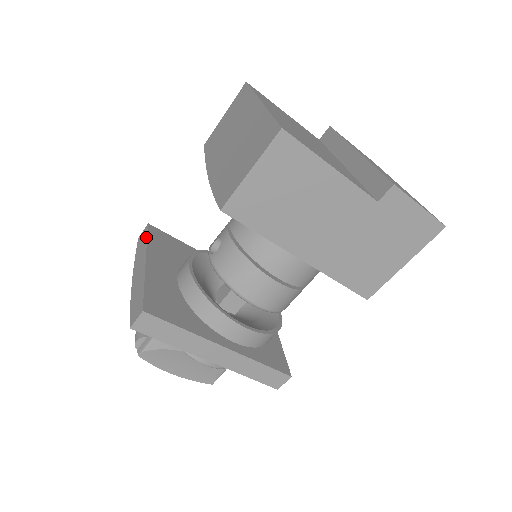
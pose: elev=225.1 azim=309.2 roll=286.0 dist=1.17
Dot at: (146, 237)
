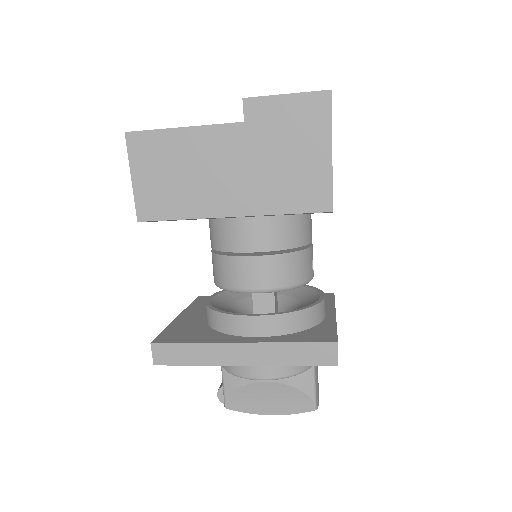
Dot at: (191, 304)
